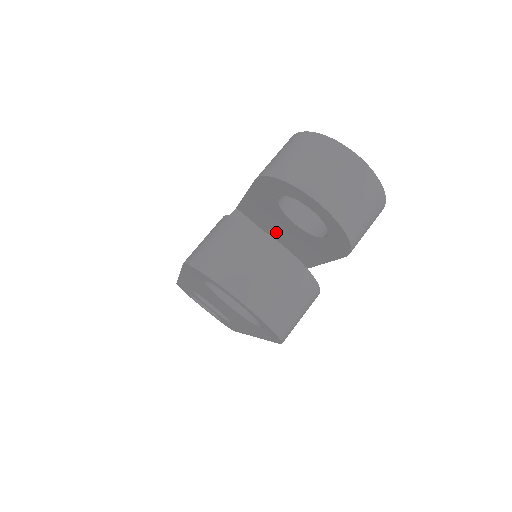
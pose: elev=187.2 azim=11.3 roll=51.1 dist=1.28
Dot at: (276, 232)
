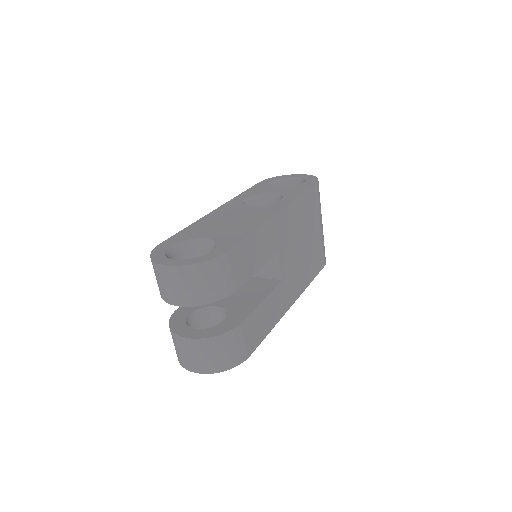
Dot at: occluded
